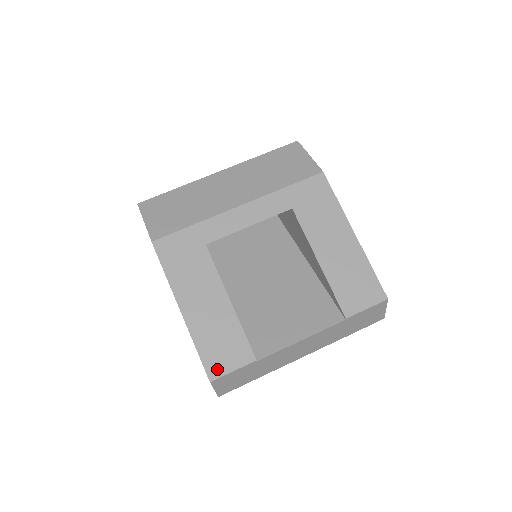
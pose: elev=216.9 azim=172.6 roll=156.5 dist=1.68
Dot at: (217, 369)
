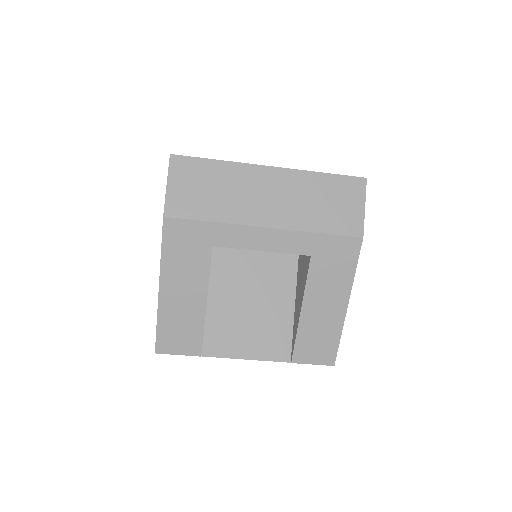
Dot at: (166, 347)
